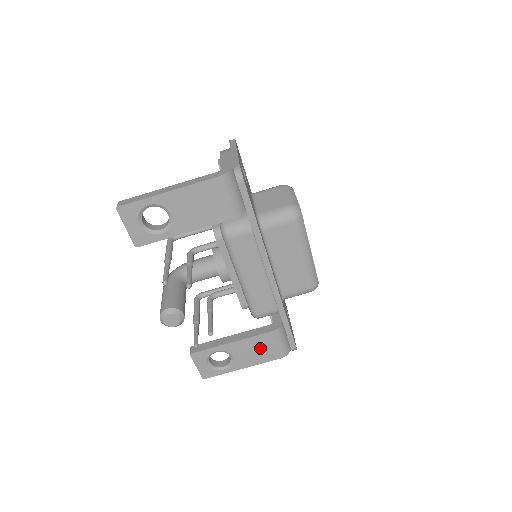
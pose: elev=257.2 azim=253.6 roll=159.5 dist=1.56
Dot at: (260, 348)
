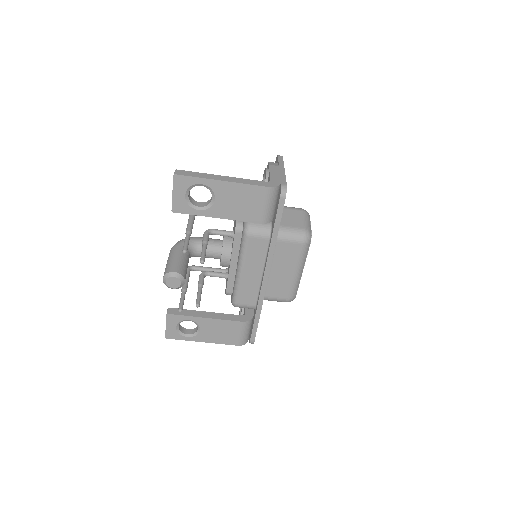
Dot at: (226, 331)
